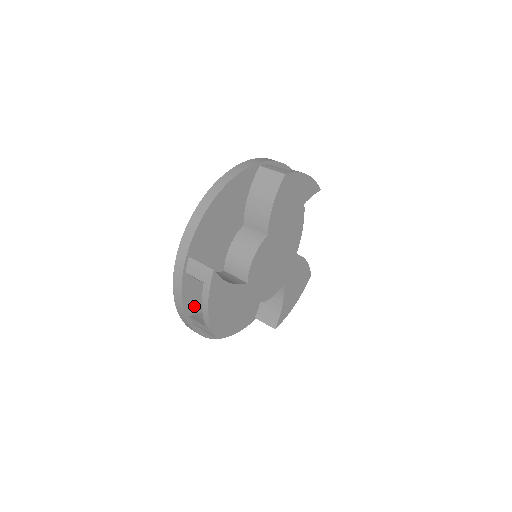
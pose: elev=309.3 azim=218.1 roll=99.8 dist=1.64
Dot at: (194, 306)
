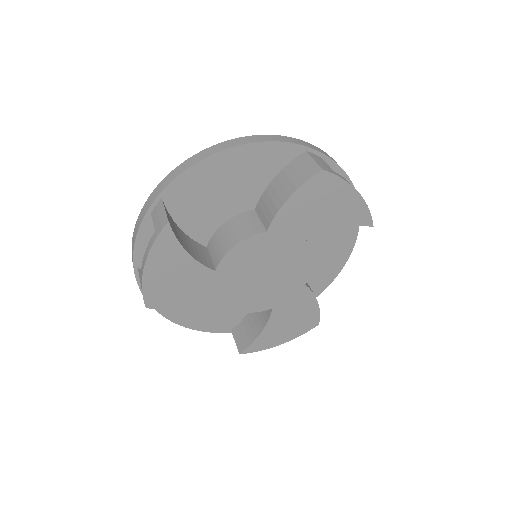
Dot at: occluded
